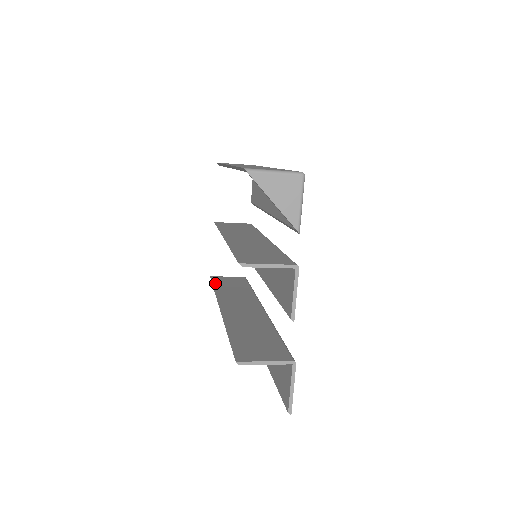
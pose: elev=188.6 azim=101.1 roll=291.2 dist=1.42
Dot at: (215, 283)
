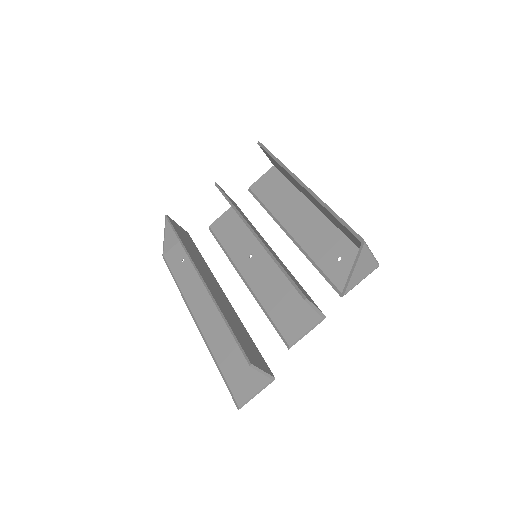
Dot at: (177, 230)
